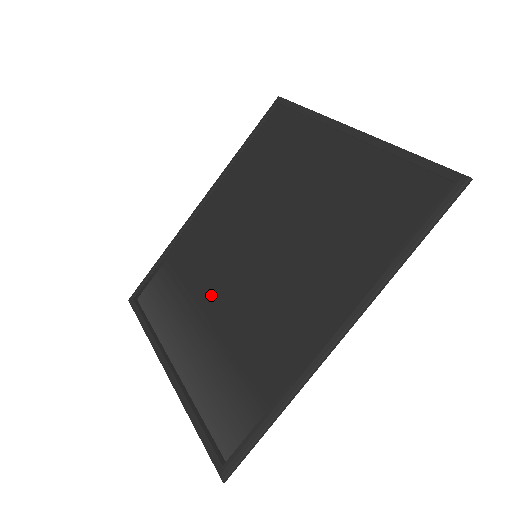
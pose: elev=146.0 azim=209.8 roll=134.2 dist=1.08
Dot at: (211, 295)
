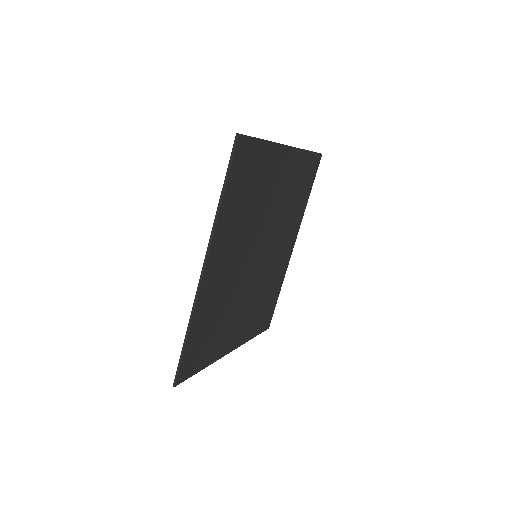
Dot at: occluded
